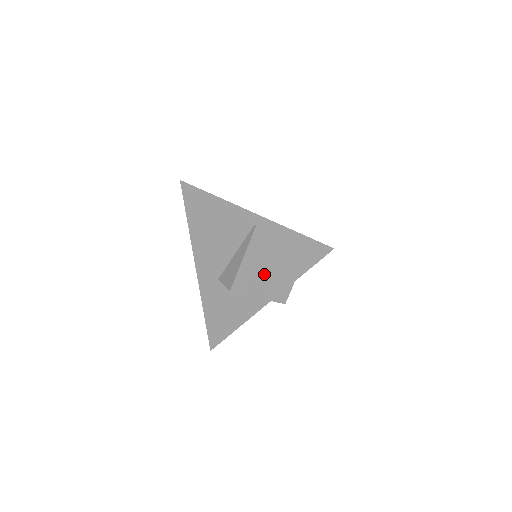
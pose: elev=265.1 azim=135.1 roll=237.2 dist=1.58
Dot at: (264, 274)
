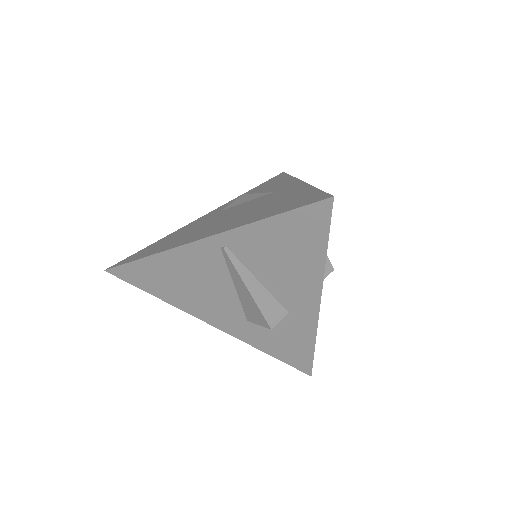
Dot at: (285, 282)
